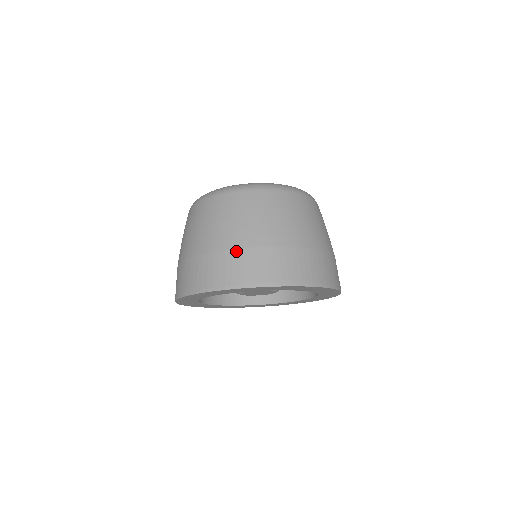
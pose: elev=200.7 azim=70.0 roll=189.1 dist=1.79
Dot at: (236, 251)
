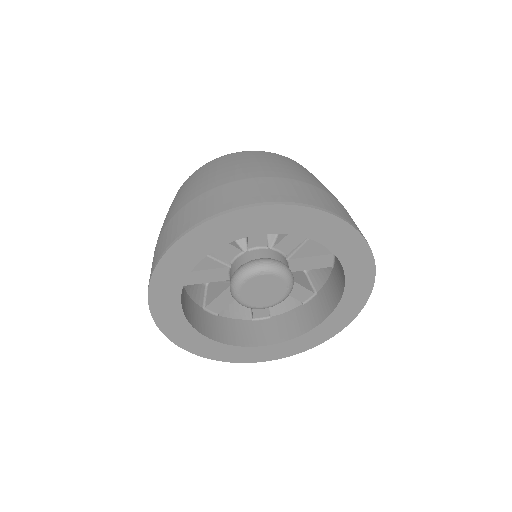
Dot at: (183, 208)
